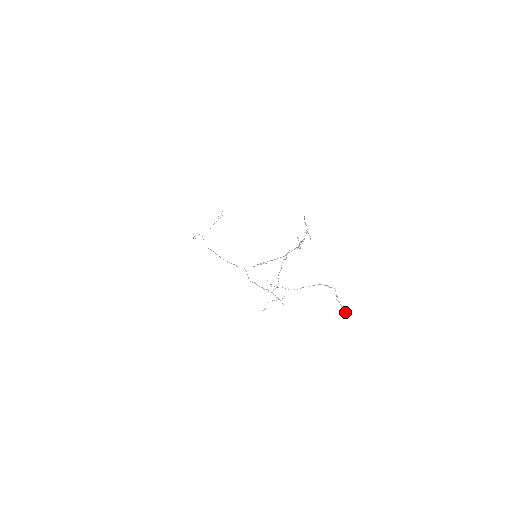
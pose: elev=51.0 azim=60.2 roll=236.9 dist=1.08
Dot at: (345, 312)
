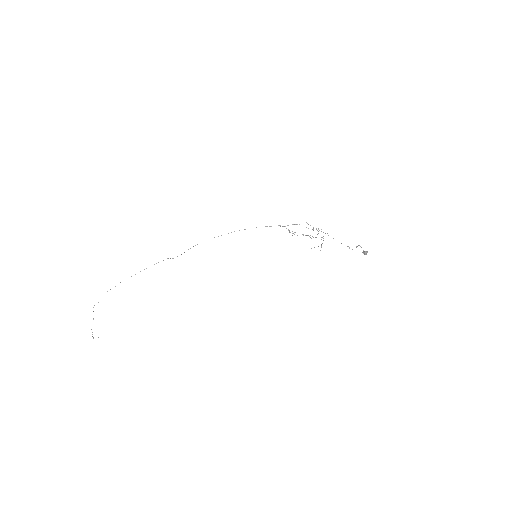
Dot at: (365, 252)
